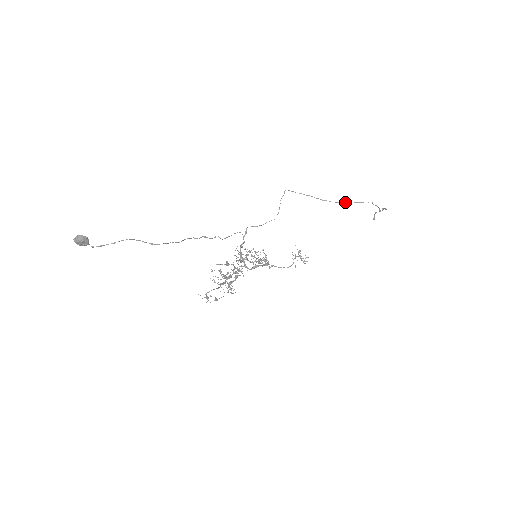
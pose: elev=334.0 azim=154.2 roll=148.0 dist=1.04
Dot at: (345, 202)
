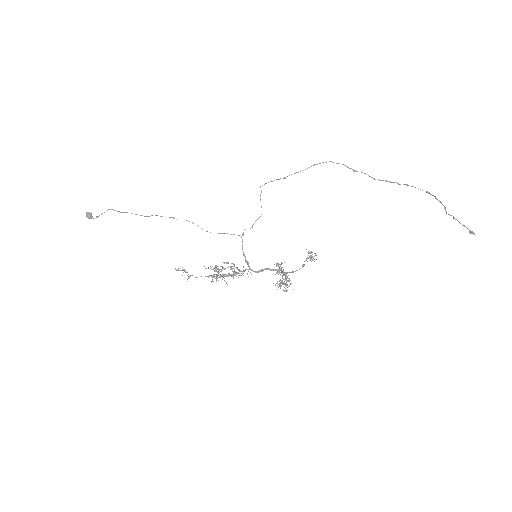
Dot at: occluded
